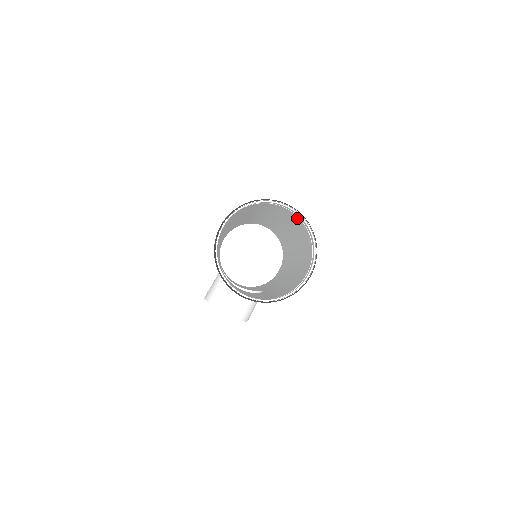
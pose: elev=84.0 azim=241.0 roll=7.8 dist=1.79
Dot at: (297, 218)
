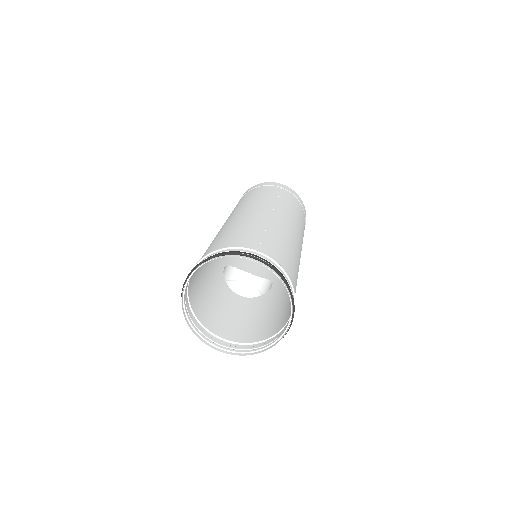
Dot at: (272, 256)
